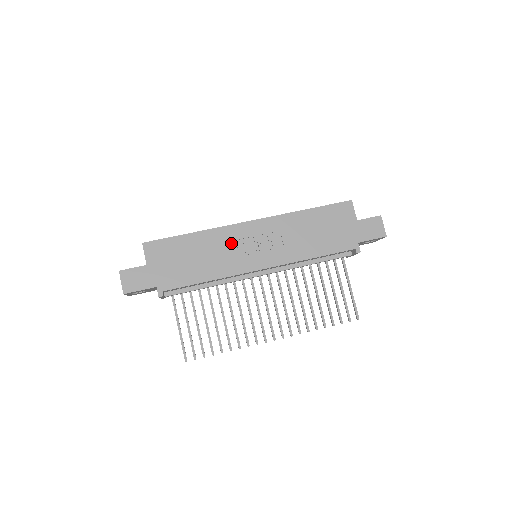
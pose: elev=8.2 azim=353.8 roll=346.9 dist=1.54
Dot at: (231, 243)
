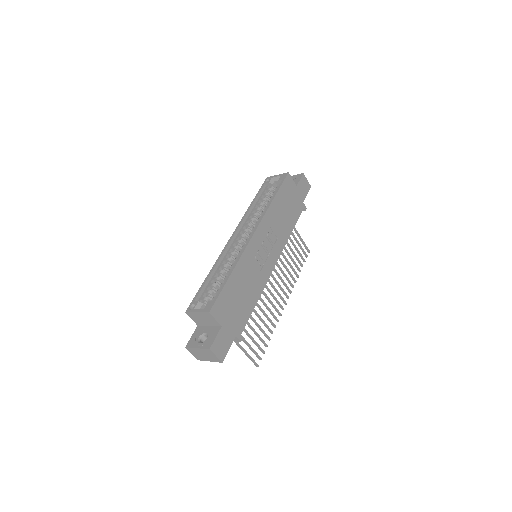
Dot at: (253, 261)
